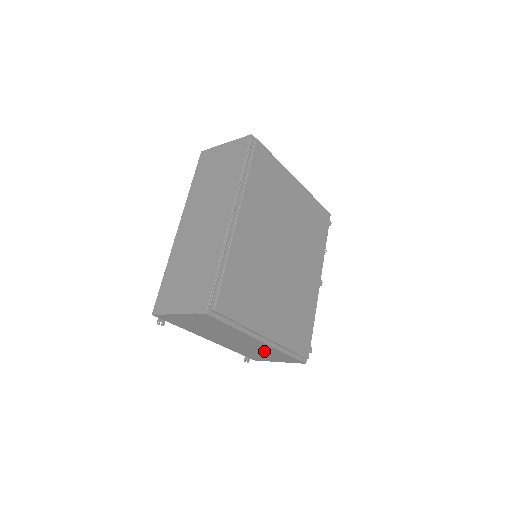
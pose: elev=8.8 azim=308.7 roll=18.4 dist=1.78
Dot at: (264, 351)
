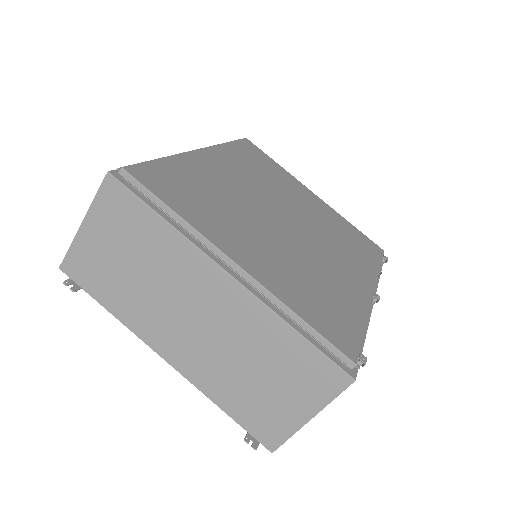
Dot at: (257, 350)
